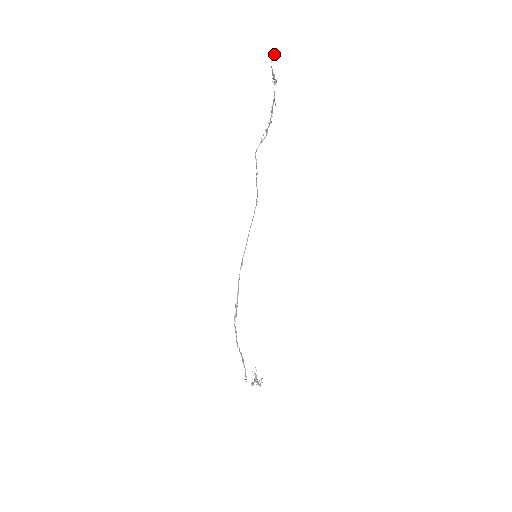
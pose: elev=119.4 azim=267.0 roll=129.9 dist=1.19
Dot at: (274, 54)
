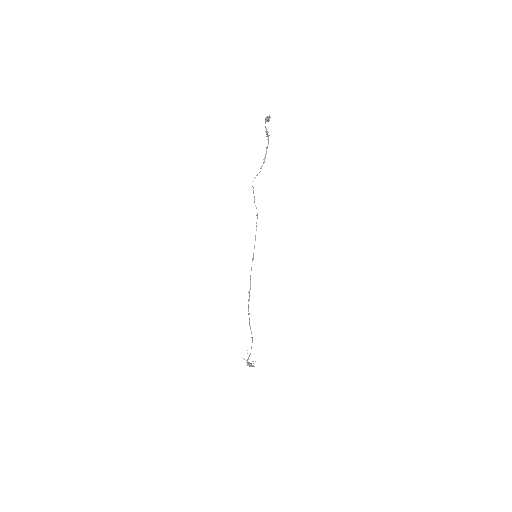
Dot at: (269, 119)
